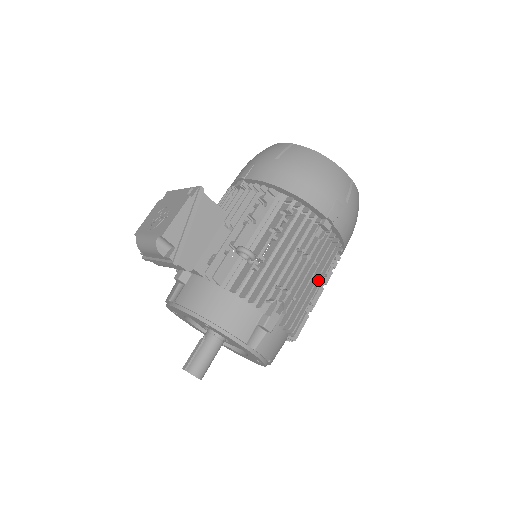
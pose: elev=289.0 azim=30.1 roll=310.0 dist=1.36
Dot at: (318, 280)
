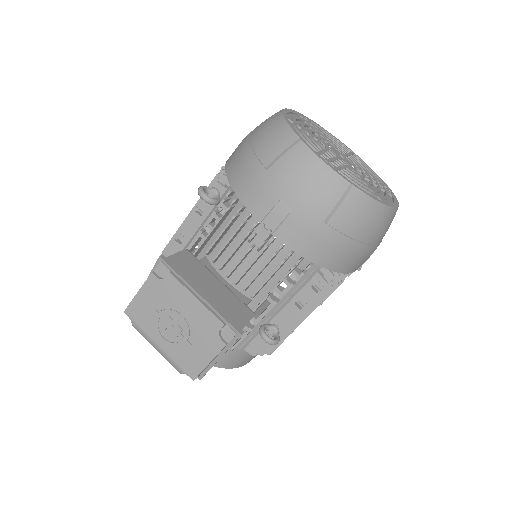
Dot at: occluded
